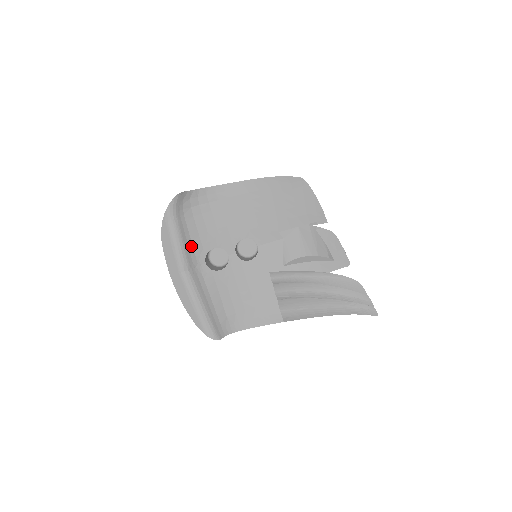
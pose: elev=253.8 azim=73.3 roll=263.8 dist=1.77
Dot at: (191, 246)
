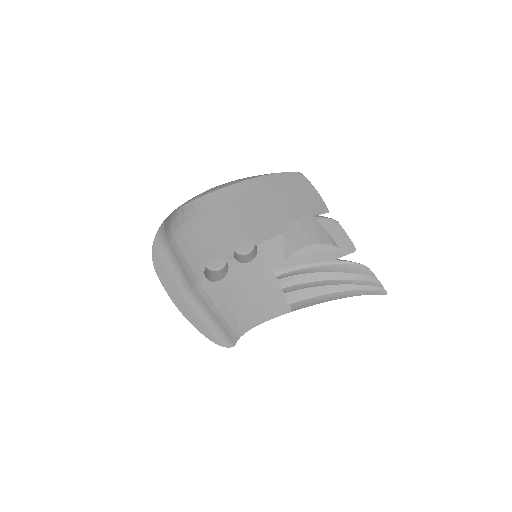
Dot at: (187, 266)
